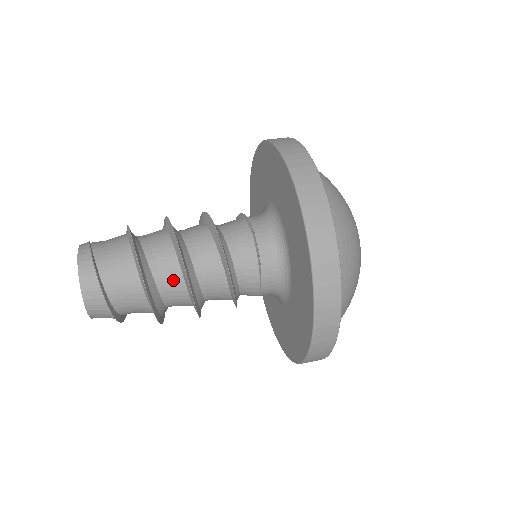
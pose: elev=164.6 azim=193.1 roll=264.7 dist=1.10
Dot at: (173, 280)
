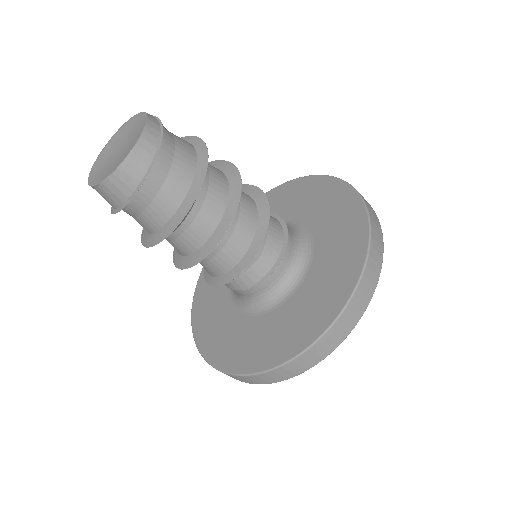
Dot at: (205, 223)
